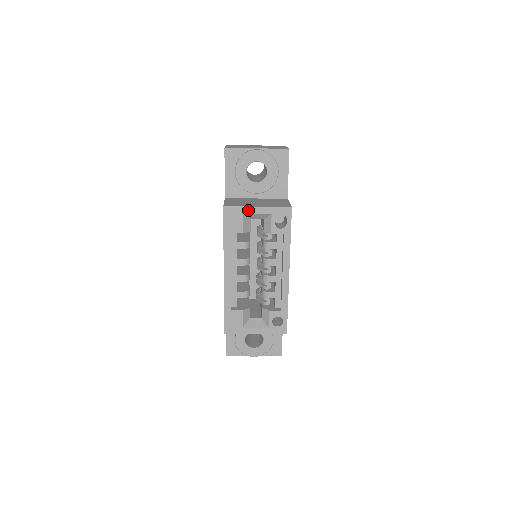
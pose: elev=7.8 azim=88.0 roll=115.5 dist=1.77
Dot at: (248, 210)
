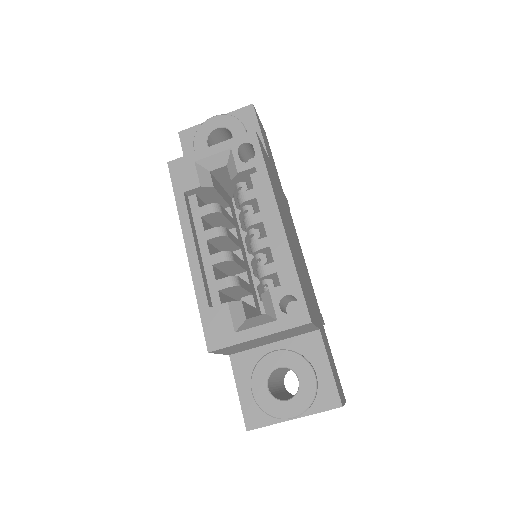
Dot at: (199, 155)
